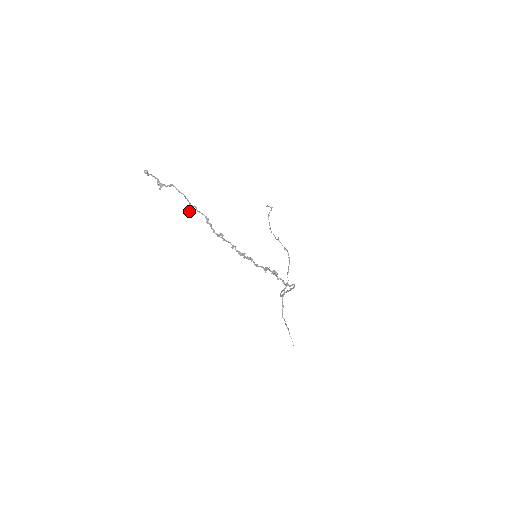
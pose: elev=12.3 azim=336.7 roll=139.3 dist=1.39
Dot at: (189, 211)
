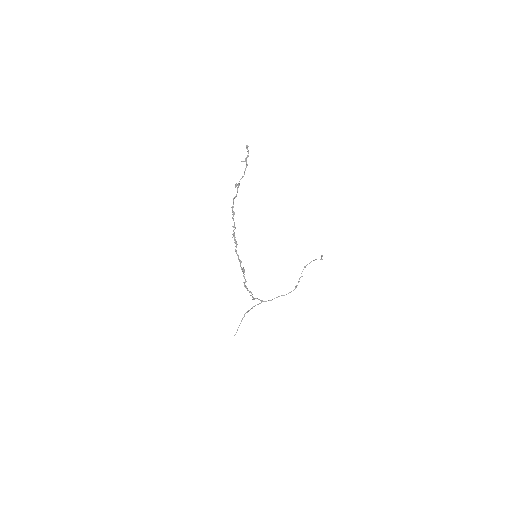
Dot at: (236, 185)
